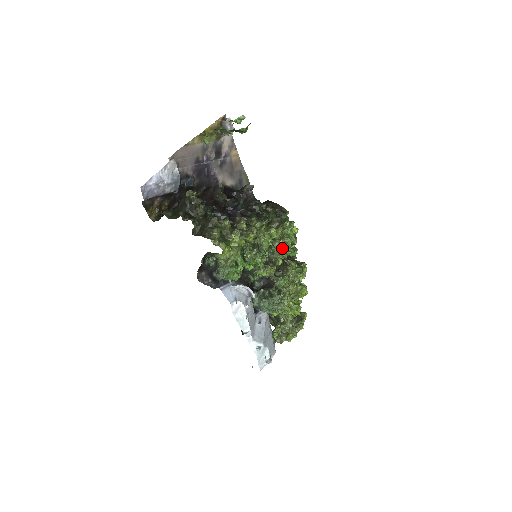
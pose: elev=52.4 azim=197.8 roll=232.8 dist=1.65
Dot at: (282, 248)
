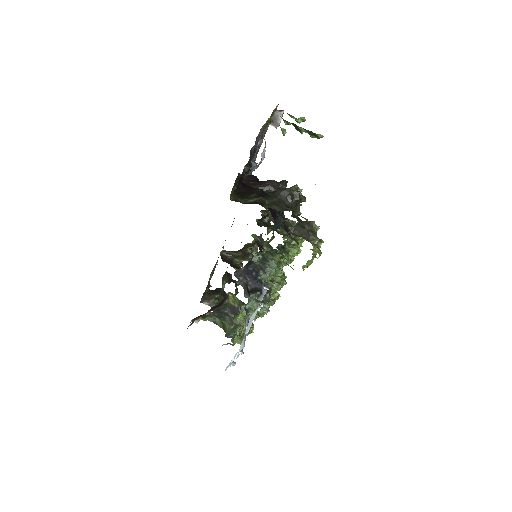
Dot at: occluded
